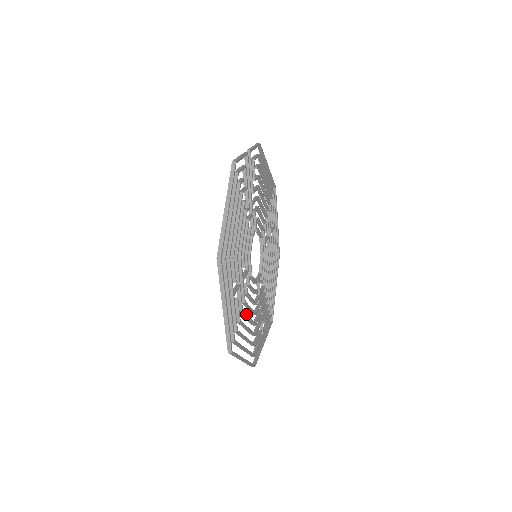
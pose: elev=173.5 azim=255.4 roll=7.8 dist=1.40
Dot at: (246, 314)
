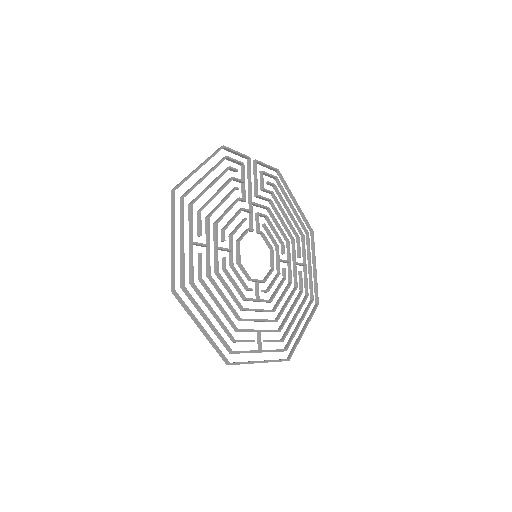
Dot at: (218, 286)
